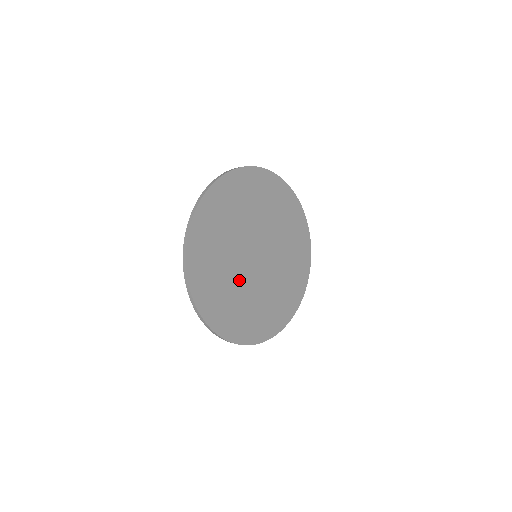
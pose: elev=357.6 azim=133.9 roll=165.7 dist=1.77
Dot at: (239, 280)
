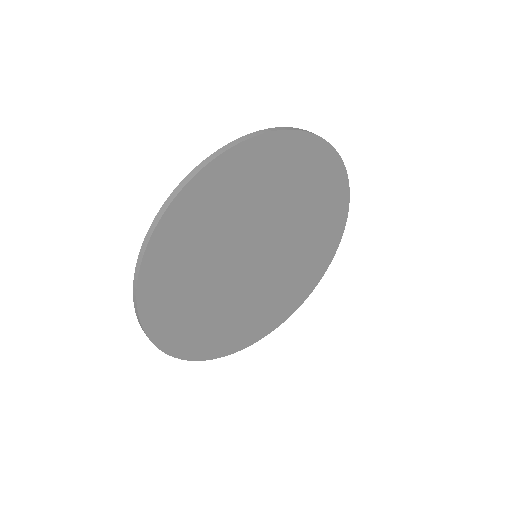
Dot at: (217, 282)
